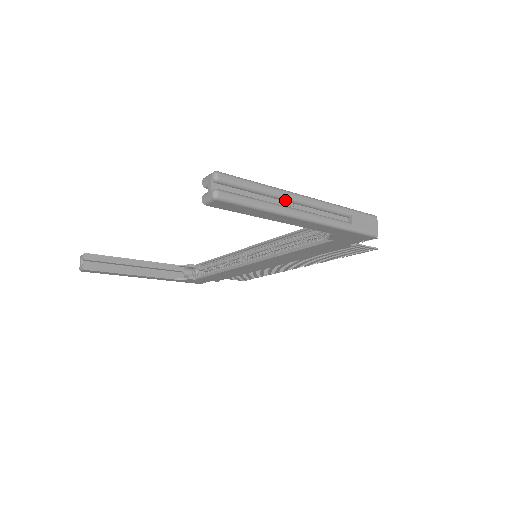
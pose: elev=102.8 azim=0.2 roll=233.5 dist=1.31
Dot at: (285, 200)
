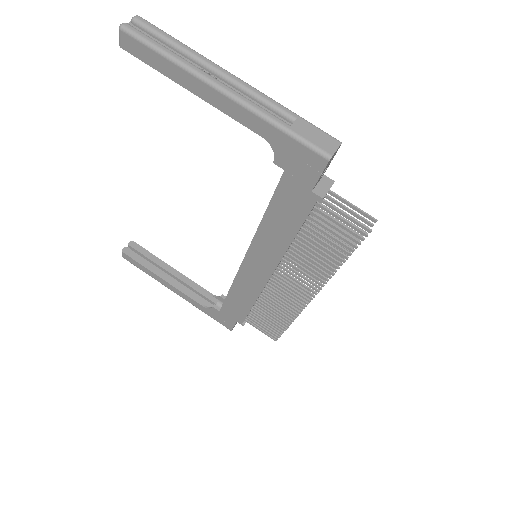
Dot at: (206, 68)
